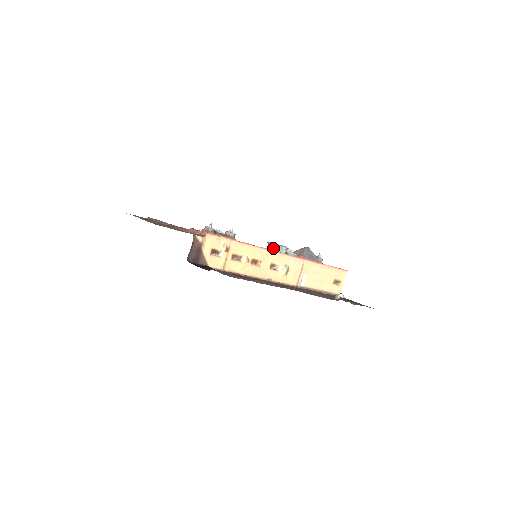
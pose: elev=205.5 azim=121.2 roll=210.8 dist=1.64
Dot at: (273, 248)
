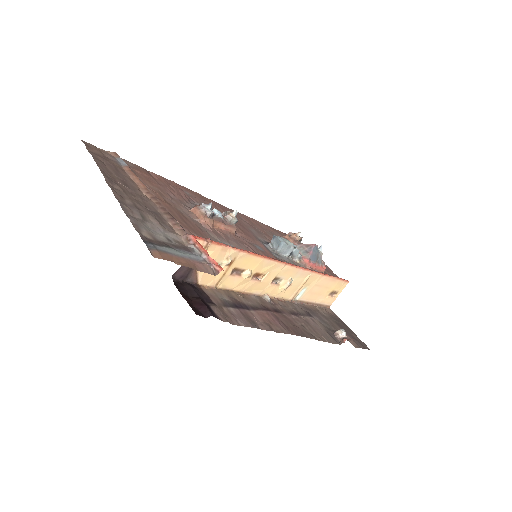
Dot at: (279, 247)
